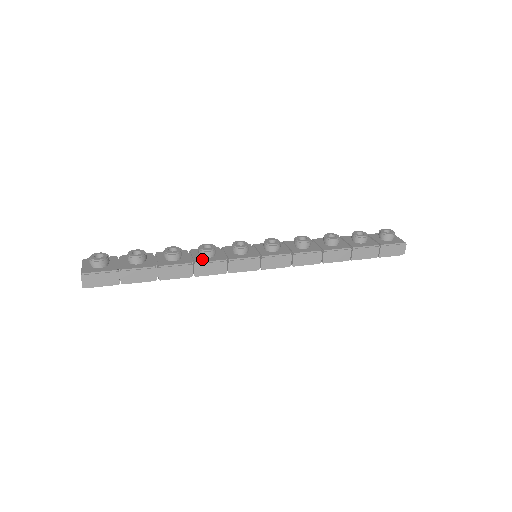
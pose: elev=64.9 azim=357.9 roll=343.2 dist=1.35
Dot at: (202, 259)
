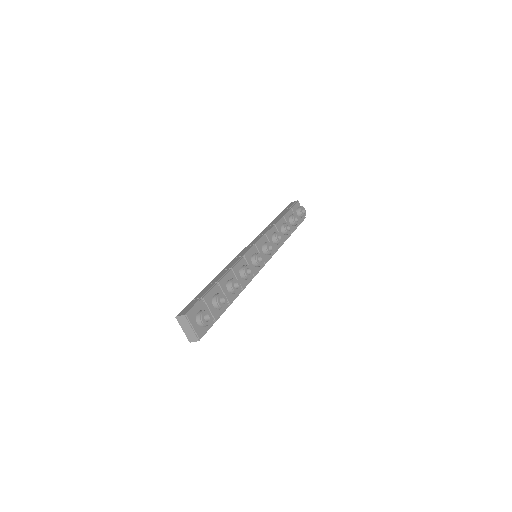
Dot at: (245, 283)
